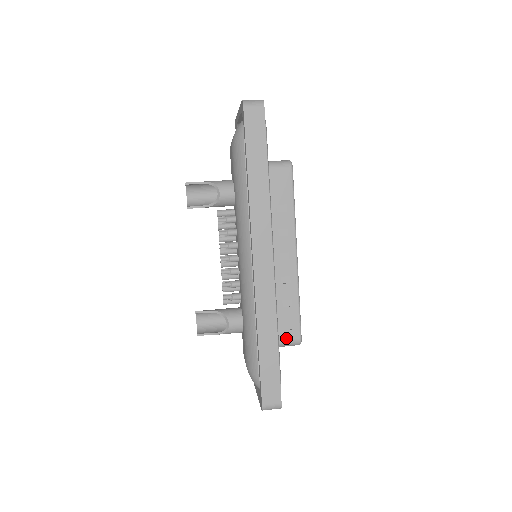
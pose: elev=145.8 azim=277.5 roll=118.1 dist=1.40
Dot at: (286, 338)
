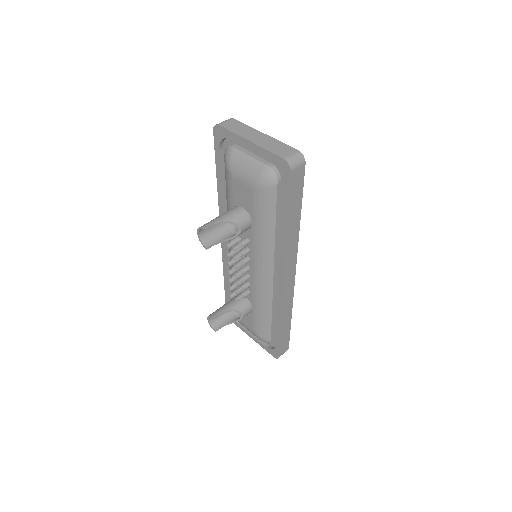
Dot at: occluded
